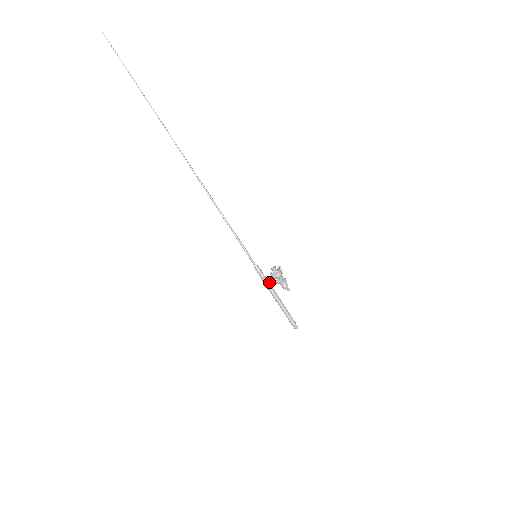
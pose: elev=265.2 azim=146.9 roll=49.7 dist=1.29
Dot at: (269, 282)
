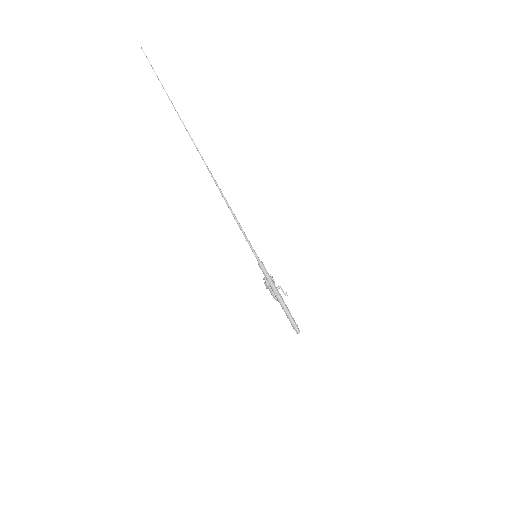
Dot at: (271, 280)
